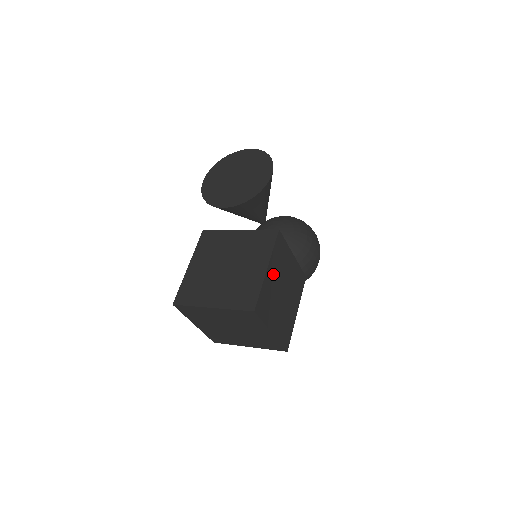
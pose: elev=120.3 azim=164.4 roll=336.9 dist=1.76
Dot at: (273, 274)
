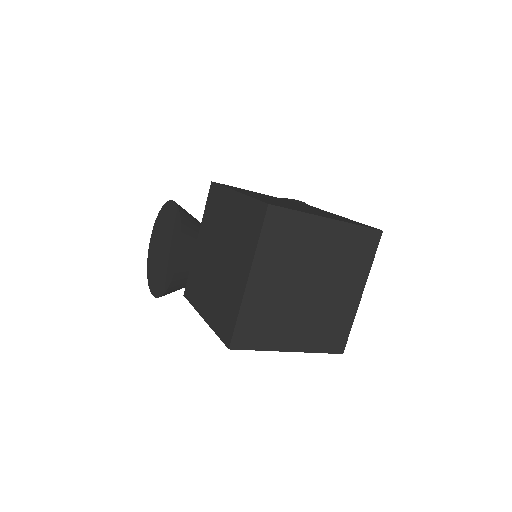
Dot at: occluded
